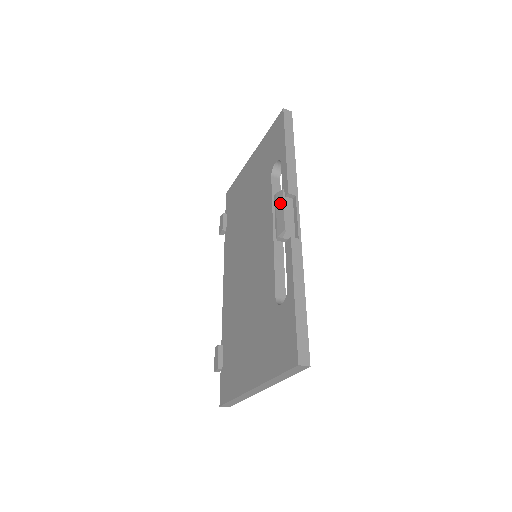
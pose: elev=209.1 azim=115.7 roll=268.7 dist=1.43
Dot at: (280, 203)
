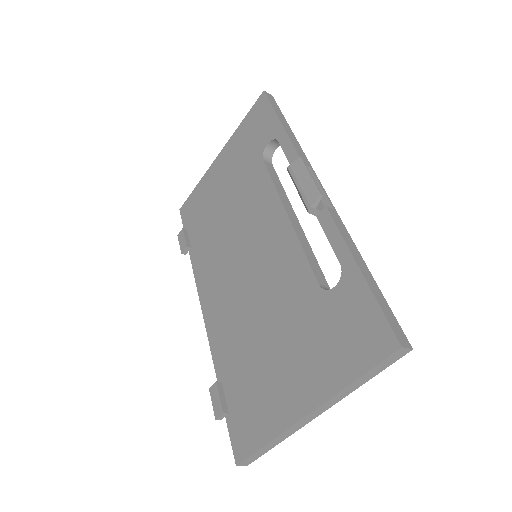
Dot at: (302, 171)
